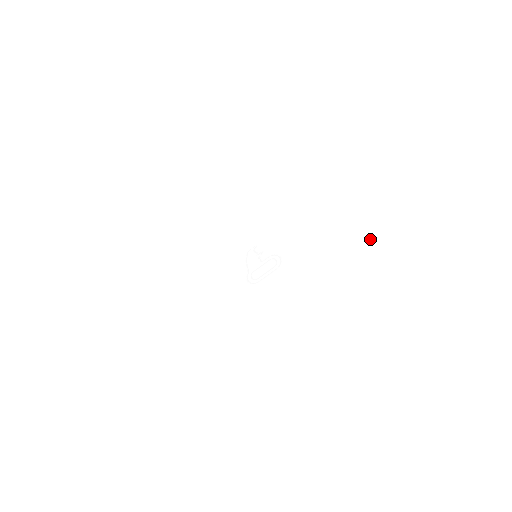
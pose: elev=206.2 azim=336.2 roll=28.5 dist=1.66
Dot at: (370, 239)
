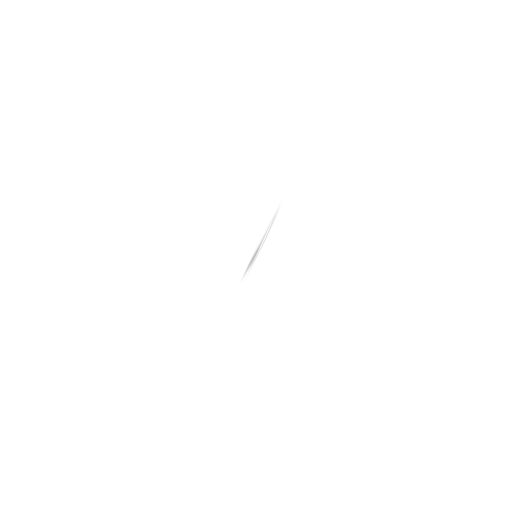
Dot at: (329, 106)
